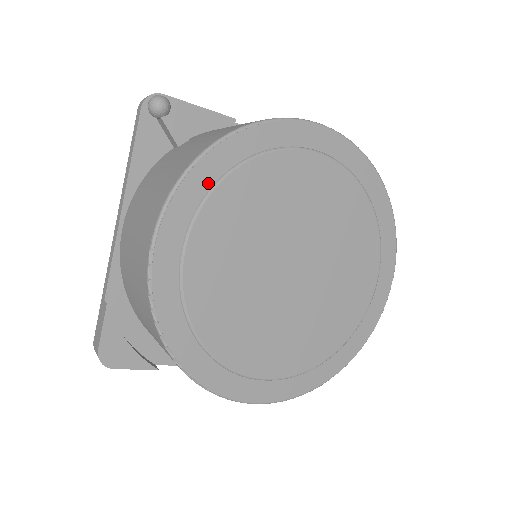
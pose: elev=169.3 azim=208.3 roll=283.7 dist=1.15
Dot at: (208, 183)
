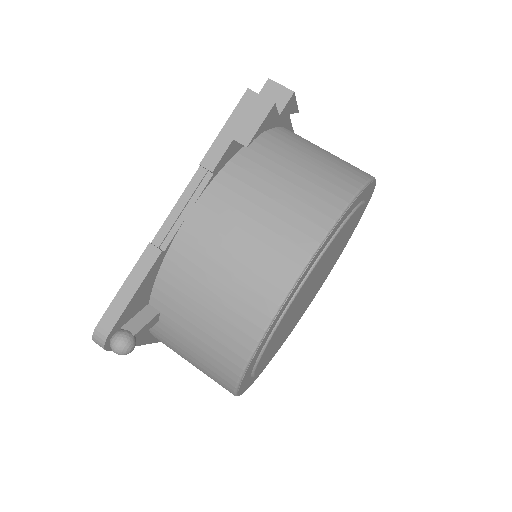
Dot at: (249, 374)
